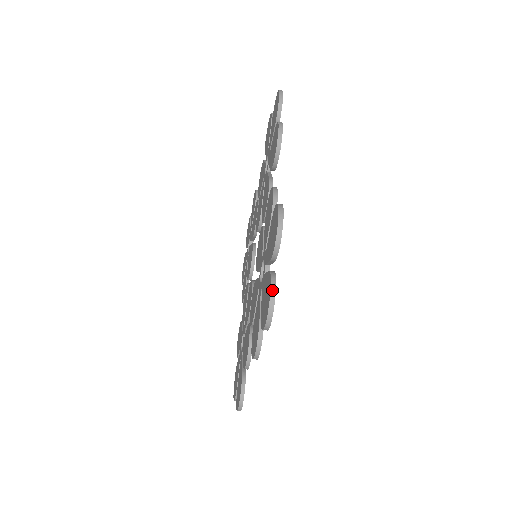
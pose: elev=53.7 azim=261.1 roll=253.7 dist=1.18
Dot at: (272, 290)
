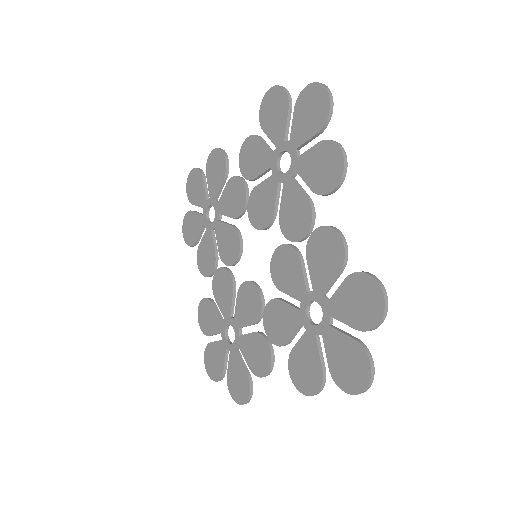
Dot at: (215, 381)
